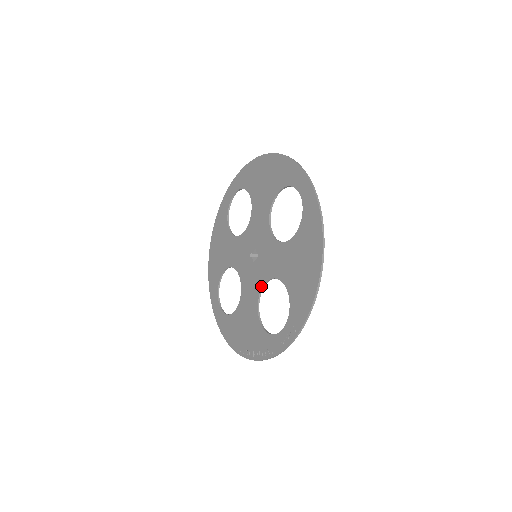
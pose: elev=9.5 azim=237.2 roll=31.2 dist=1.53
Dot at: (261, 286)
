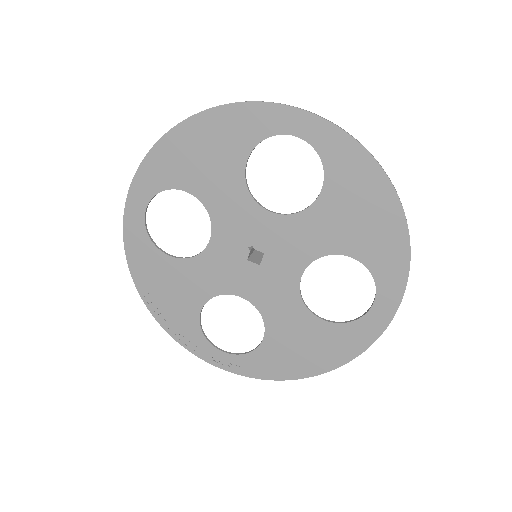
Dot at: (234, 293)
